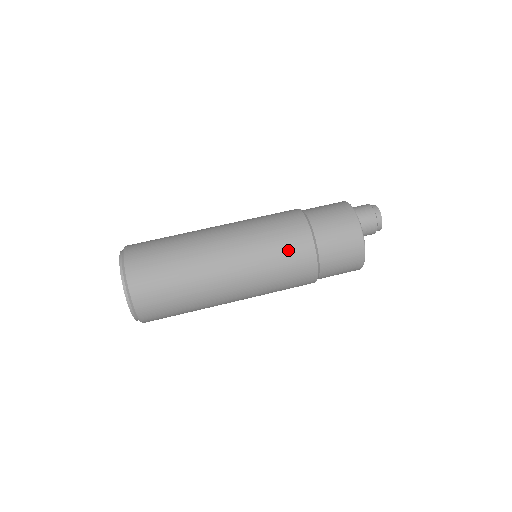
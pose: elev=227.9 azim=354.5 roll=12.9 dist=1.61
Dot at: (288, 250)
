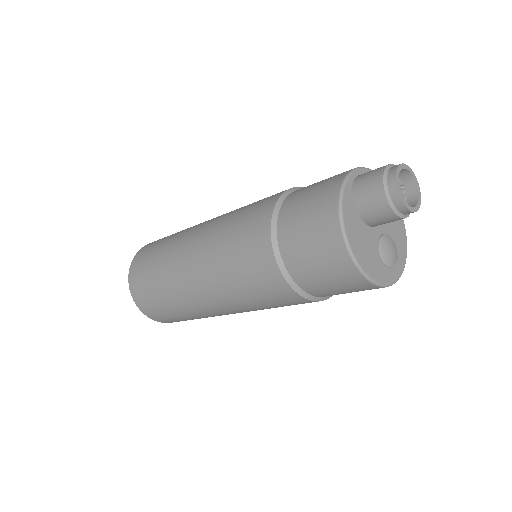
Dot at: (243, 233)
